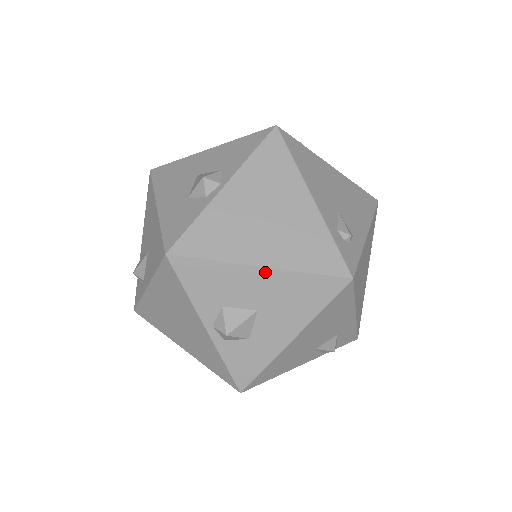
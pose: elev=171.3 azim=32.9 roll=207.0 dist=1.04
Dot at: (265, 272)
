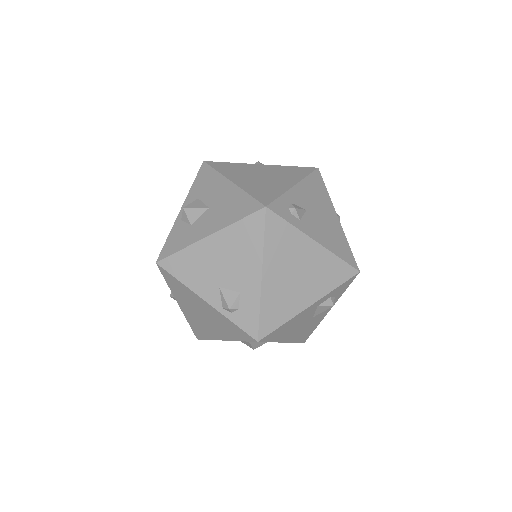
Dot at: (231, 186)
